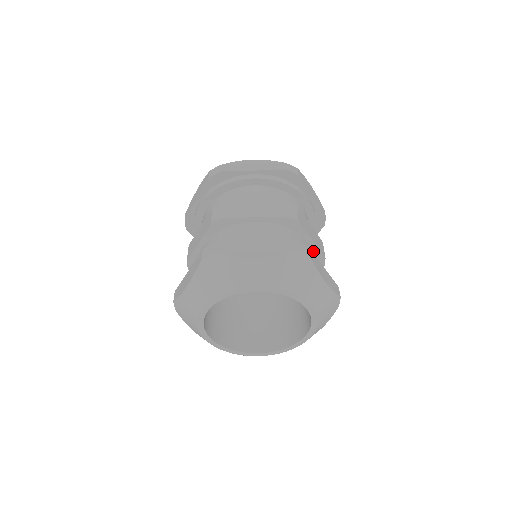
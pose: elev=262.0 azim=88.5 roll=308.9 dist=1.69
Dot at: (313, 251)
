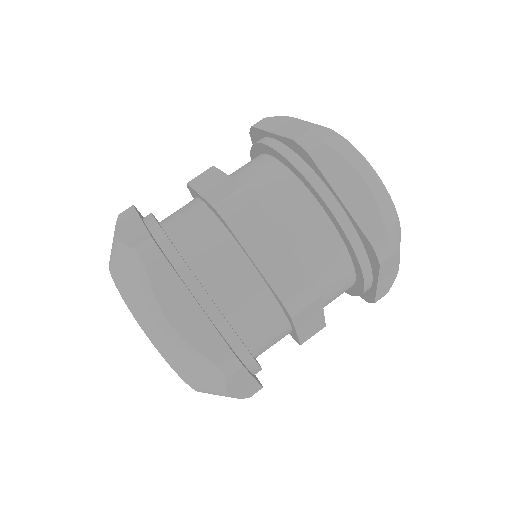
Dot at: (293, 332)
